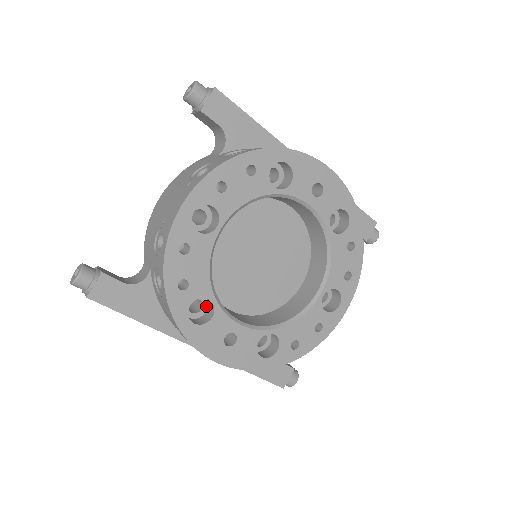
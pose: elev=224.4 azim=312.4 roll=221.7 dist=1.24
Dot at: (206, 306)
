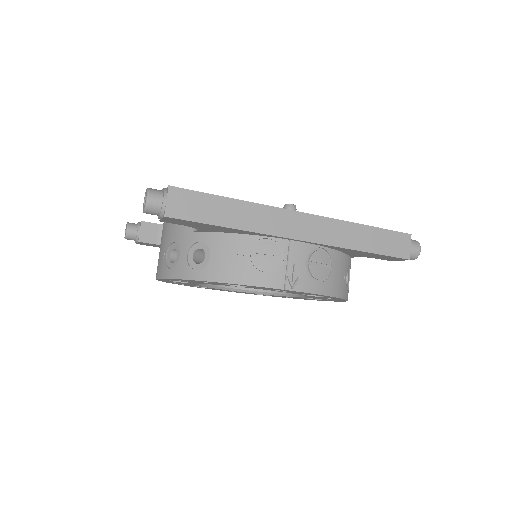
Dot at: occluded
